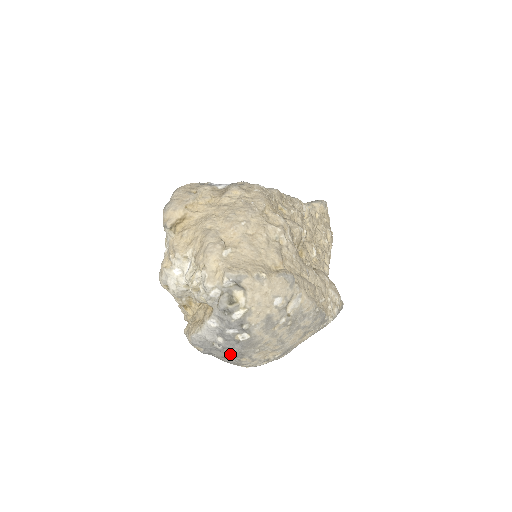
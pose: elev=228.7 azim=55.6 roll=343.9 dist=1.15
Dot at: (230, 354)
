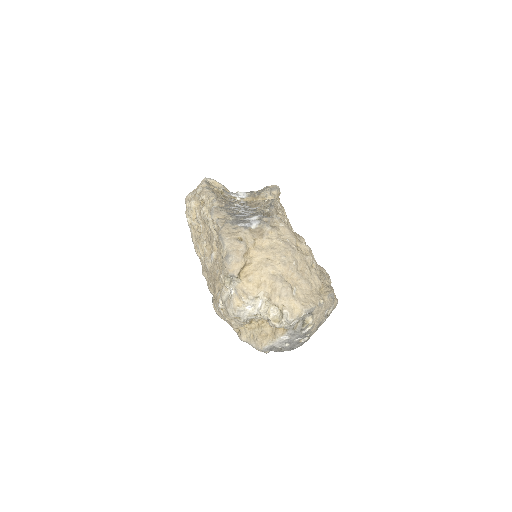
Dot at: (286, 348)
